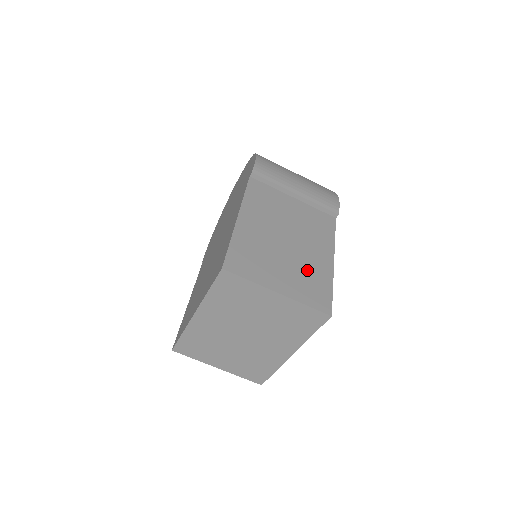
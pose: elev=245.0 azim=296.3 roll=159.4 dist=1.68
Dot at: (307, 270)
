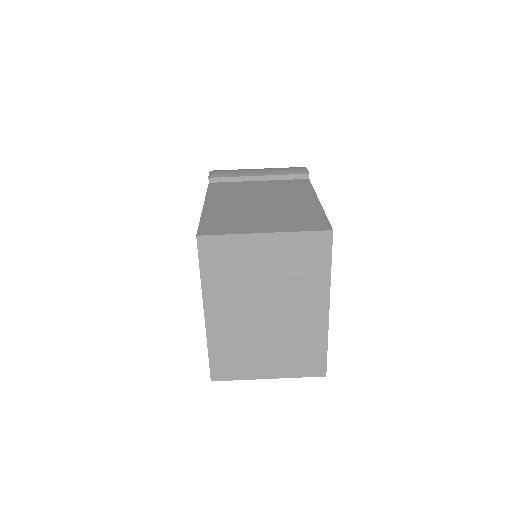
Dot at: (291, 212)
